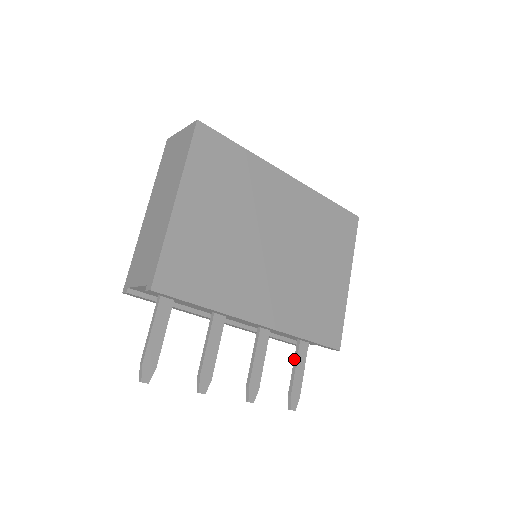
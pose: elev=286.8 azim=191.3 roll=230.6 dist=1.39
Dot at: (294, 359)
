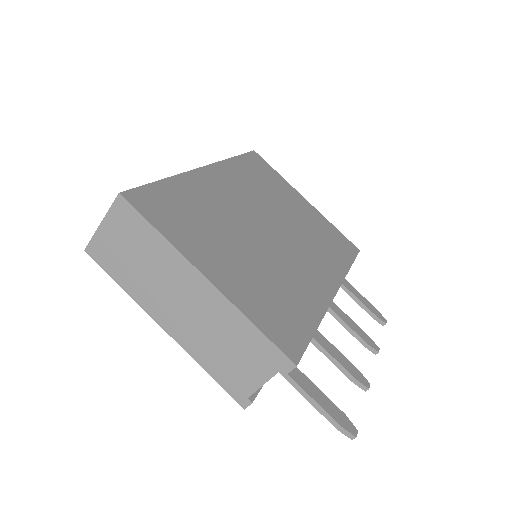
Dot at: occluded
